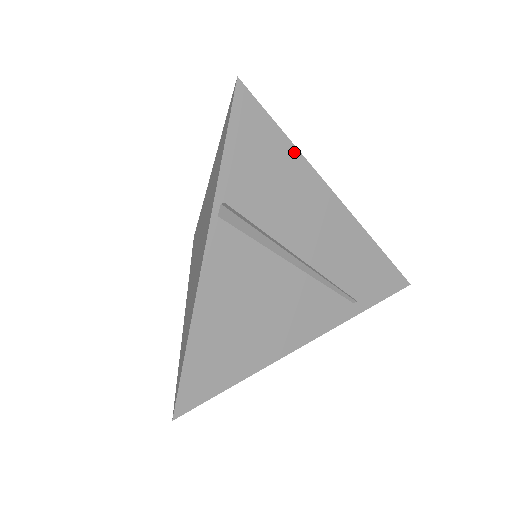
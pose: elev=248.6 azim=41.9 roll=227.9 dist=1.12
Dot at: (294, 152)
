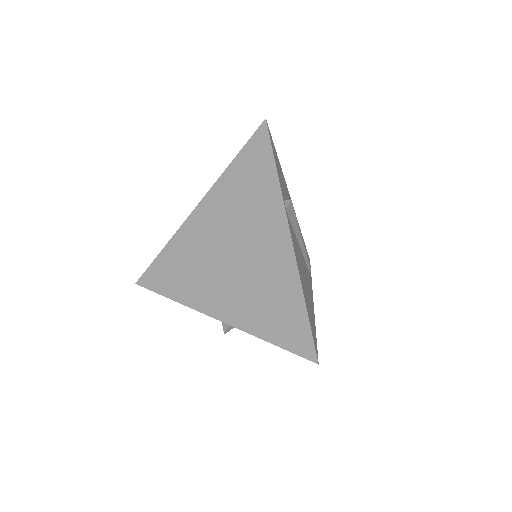
Dot at: occluded
